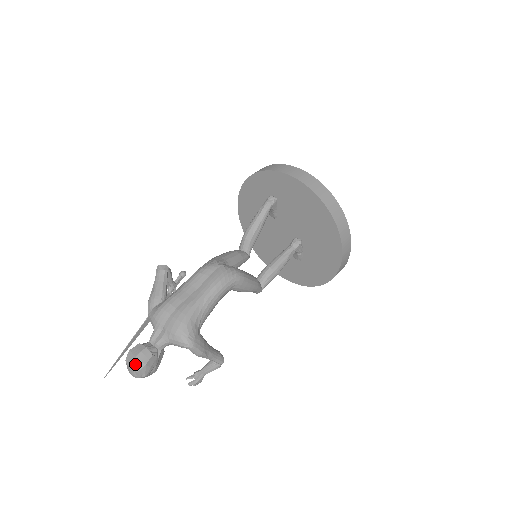
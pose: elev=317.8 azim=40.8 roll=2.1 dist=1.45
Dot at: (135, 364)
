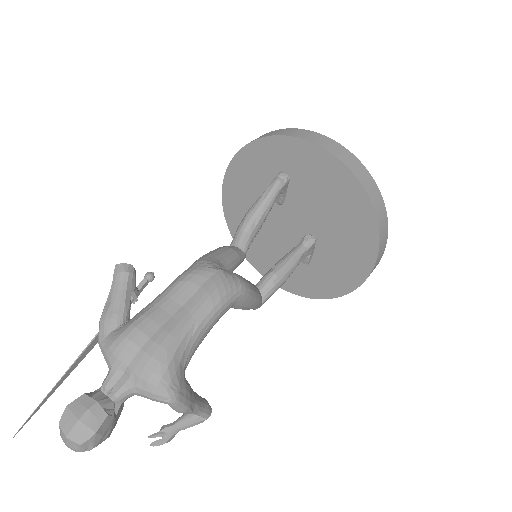
Dot at: (77, 431)
